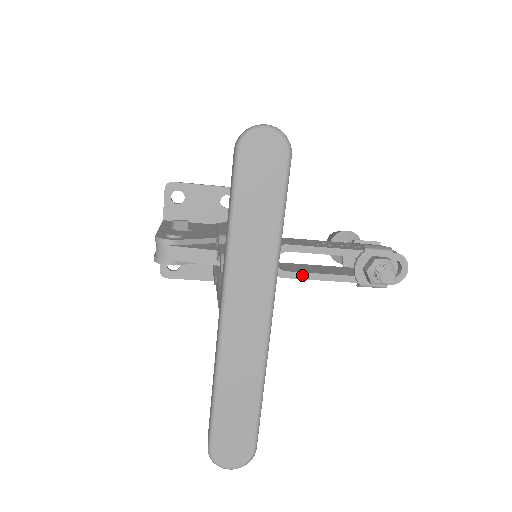
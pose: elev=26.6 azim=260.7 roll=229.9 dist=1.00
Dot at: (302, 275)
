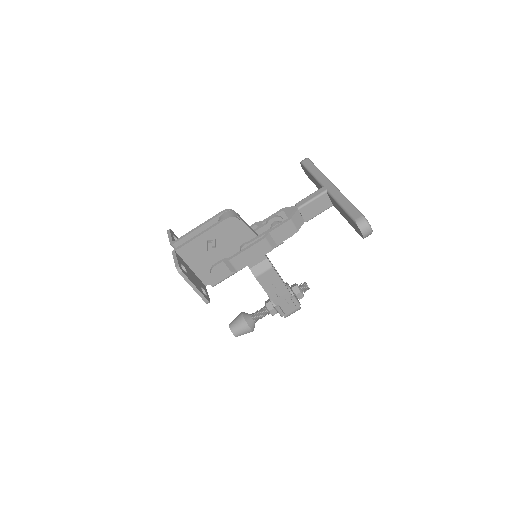
Dot at: (277, 273)
